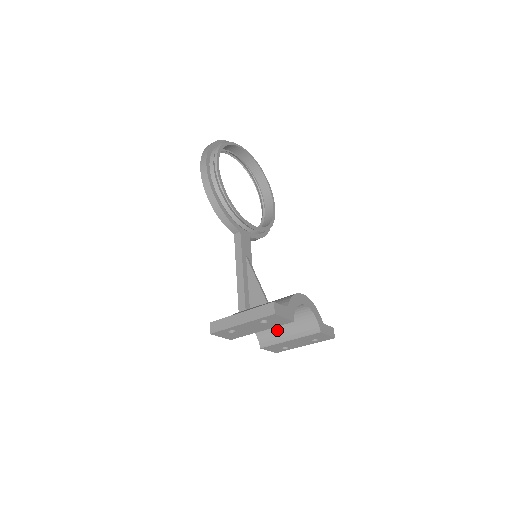
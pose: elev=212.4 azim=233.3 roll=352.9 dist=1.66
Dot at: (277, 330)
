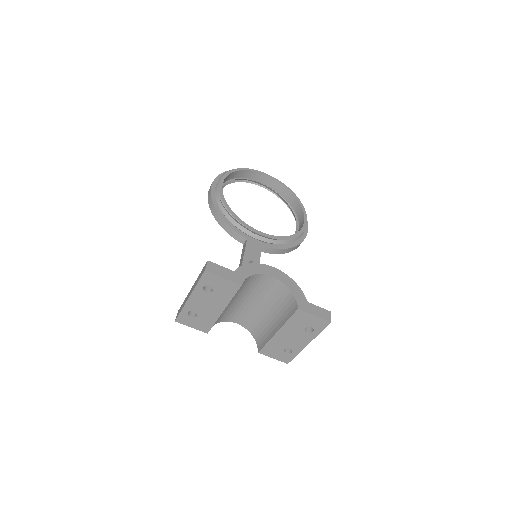
Dot at: (267, 324)
